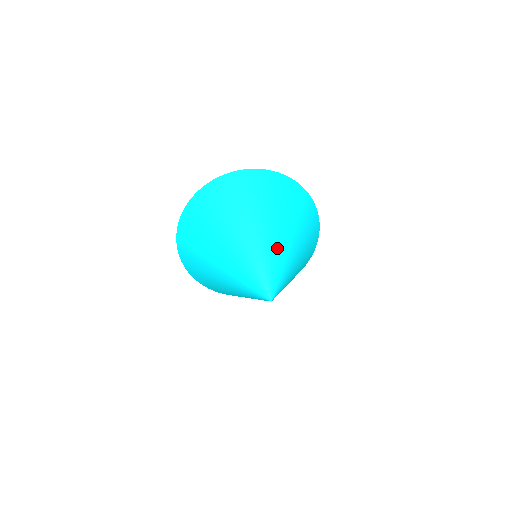
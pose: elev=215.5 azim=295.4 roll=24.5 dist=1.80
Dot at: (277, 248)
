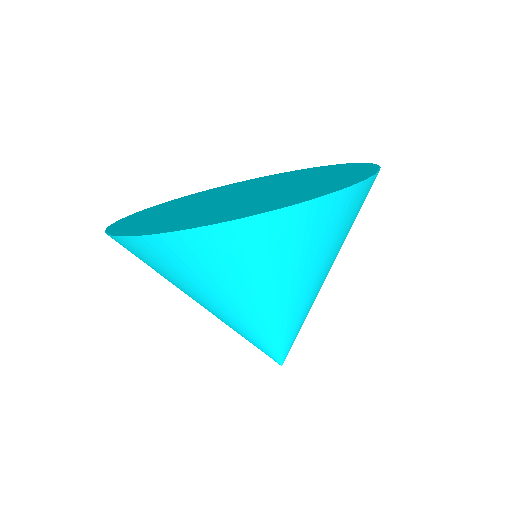
Dot at: (248, 327)
